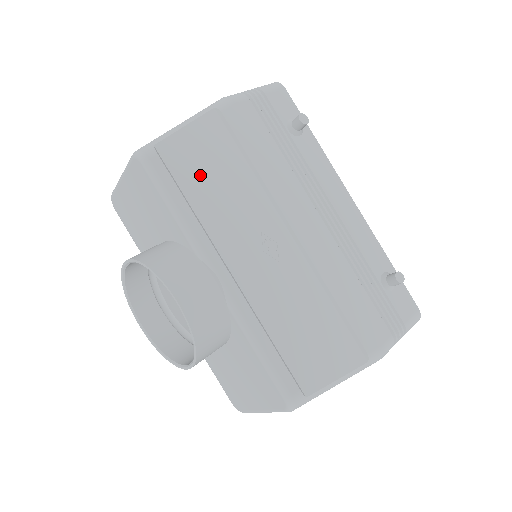
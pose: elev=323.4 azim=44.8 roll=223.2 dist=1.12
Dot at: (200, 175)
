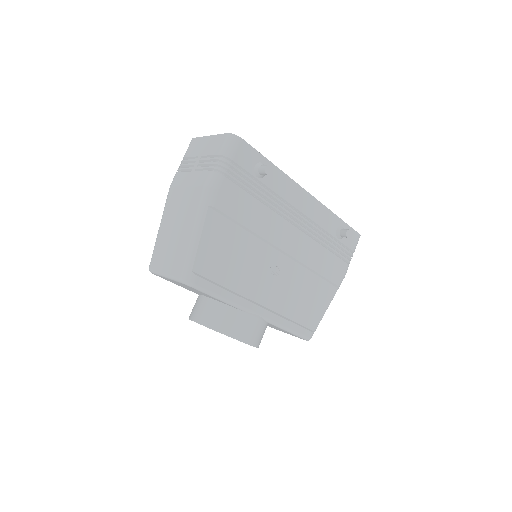
Dot at: (223, 265)
